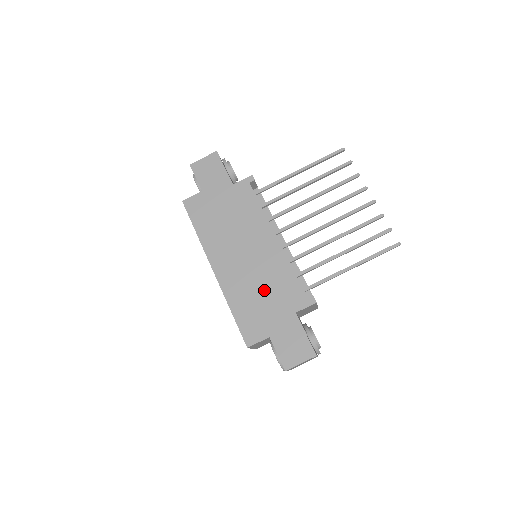
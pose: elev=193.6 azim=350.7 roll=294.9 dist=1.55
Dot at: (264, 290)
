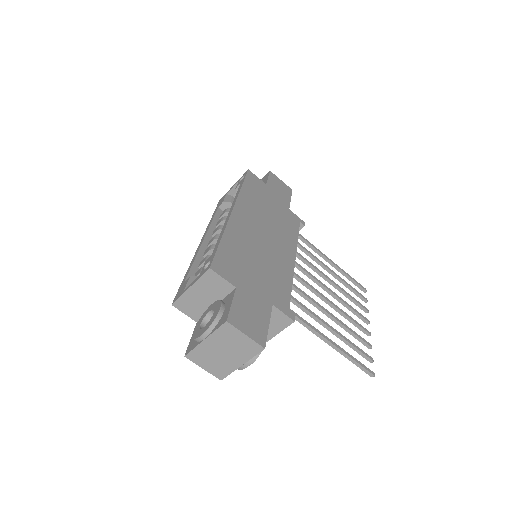
Dot at: (260, 264)
